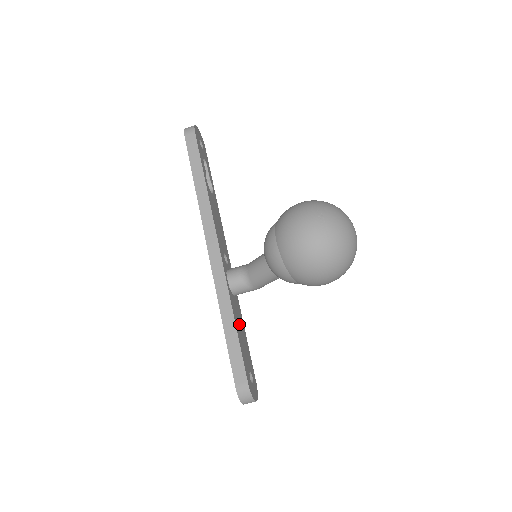
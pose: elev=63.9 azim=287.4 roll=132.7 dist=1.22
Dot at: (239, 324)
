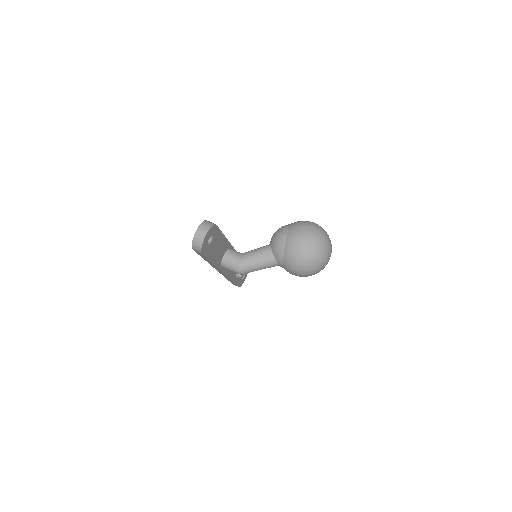
Dot at: (220, 249)
